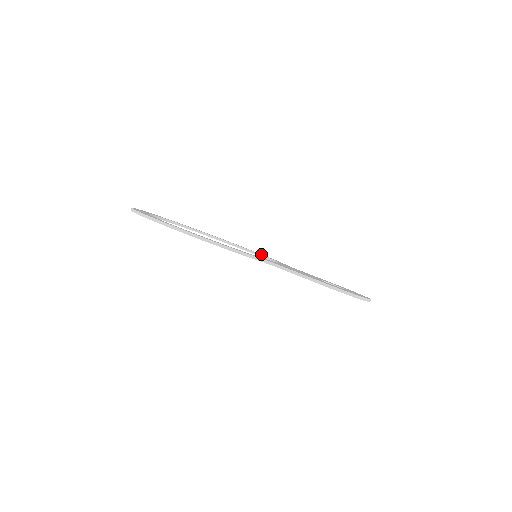
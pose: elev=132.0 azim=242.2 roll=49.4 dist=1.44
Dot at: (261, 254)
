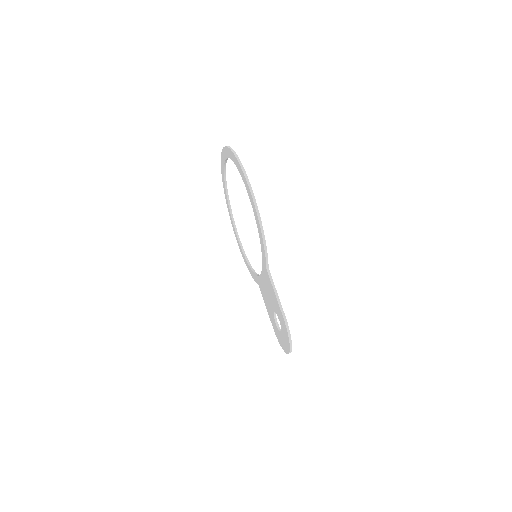
Dot at: occluded
